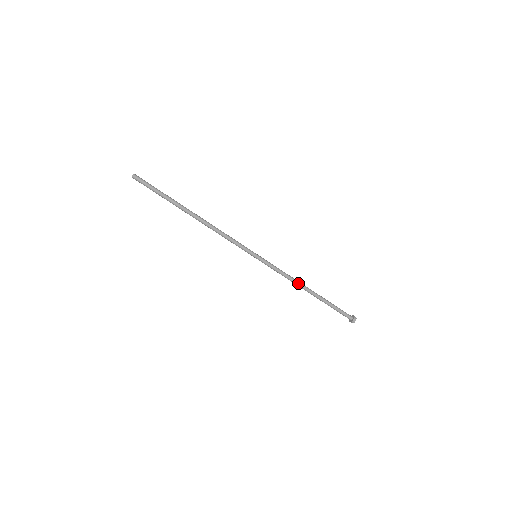
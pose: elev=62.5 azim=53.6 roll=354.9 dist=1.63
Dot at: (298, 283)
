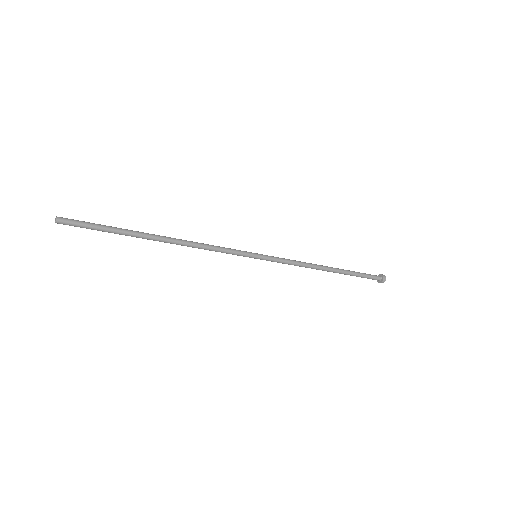
Dot at: (313, 267)
